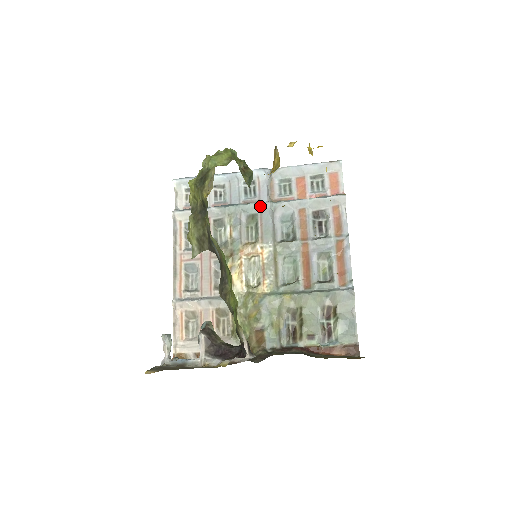
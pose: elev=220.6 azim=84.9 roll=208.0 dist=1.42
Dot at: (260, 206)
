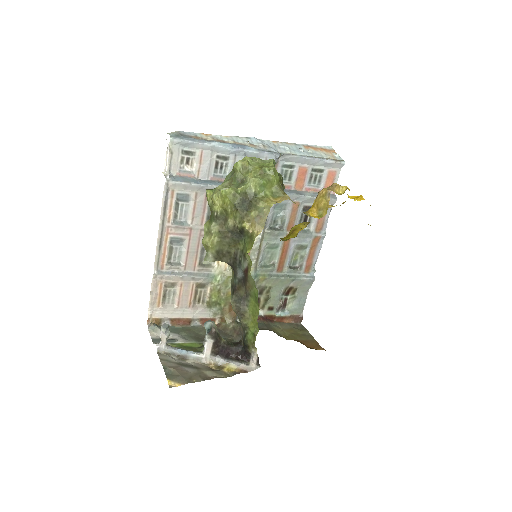
Dot at: occluded
